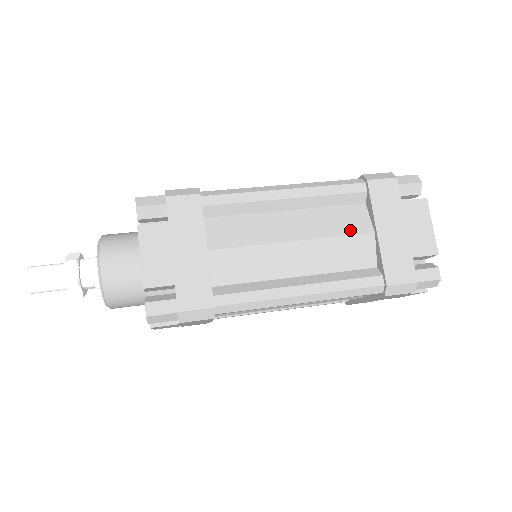
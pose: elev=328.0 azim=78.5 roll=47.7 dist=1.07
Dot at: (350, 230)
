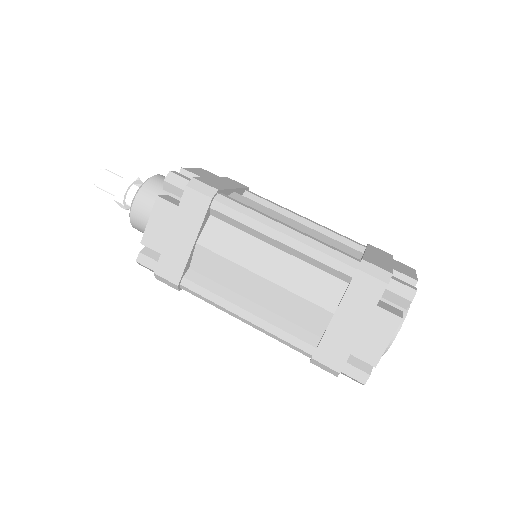
Dot at: (315, 298)
